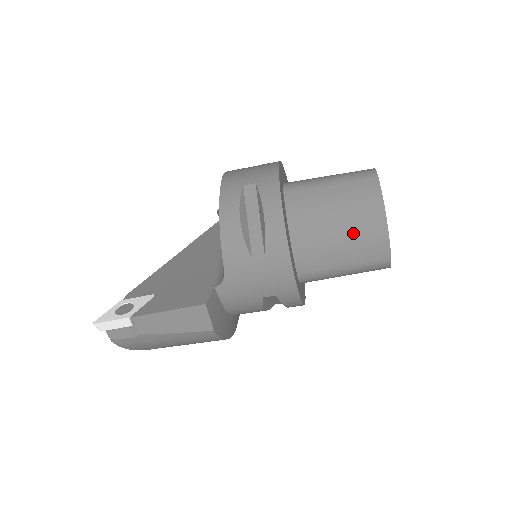
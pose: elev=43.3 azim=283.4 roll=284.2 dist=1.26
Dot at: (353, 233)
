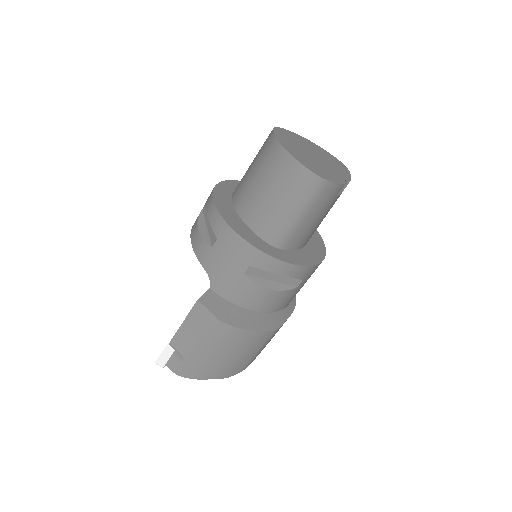
Dot at: (271, 178)
